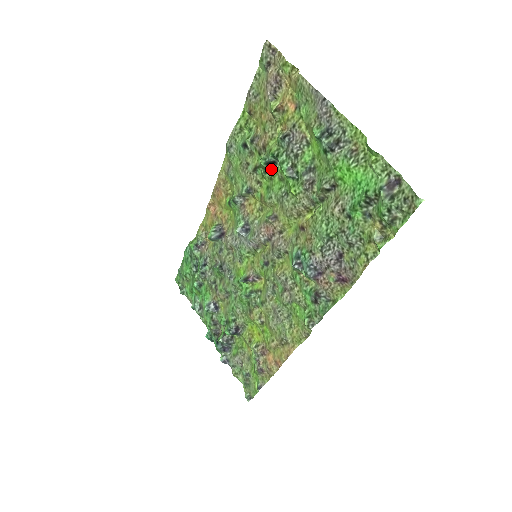
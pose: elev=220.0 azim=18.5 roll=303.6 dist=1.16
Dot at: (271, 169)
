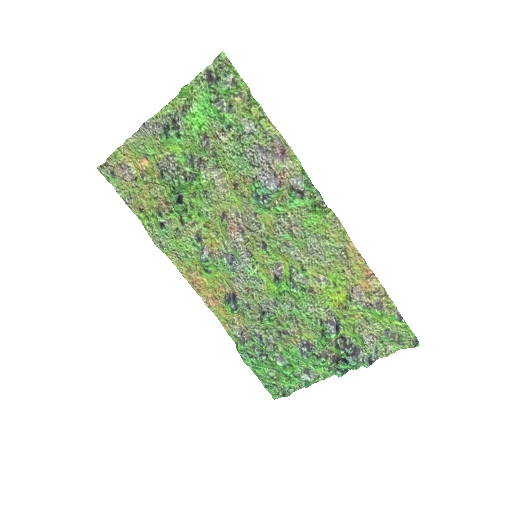
Dot at: (185, 203)
